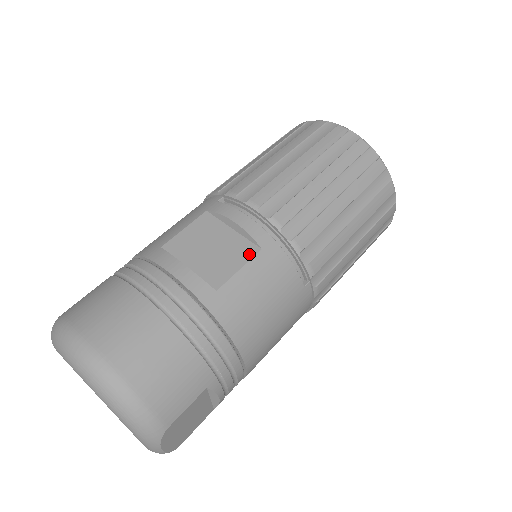
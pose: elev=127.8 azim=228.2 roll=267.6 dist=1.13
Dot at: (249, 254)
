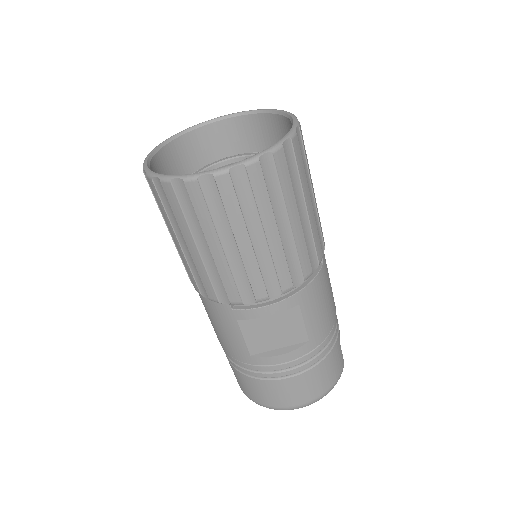
Dot at: (297, 314)
